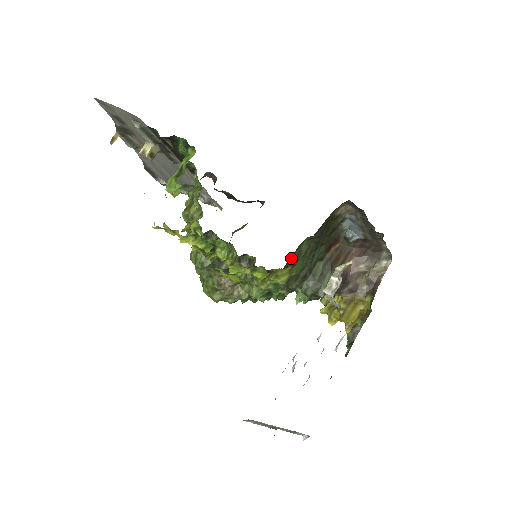
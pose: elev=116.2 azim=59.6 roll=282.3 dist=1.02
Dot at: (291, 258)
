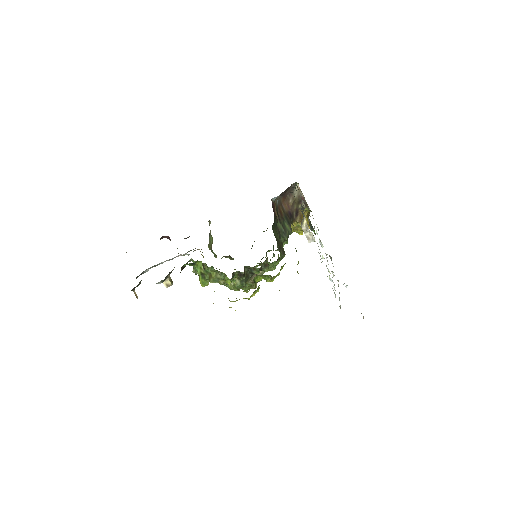
Dot at: occluded
